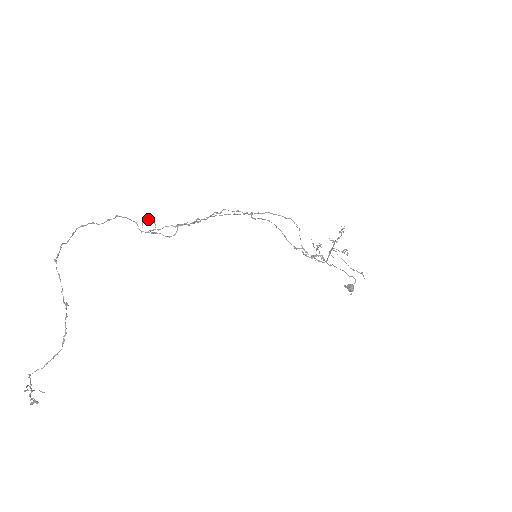
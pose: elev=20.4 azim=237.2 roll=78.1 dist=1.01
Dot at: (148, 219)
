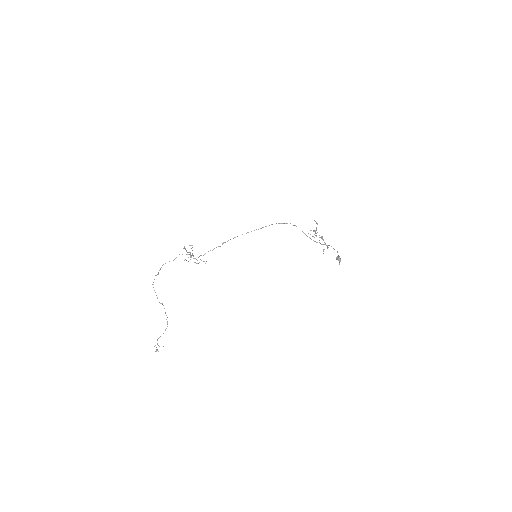
Dot at: occluded
